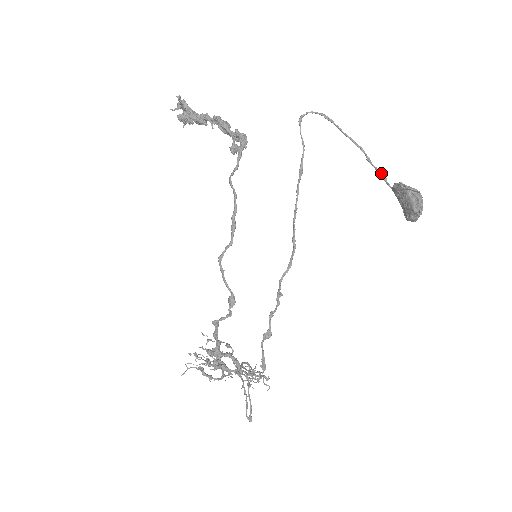
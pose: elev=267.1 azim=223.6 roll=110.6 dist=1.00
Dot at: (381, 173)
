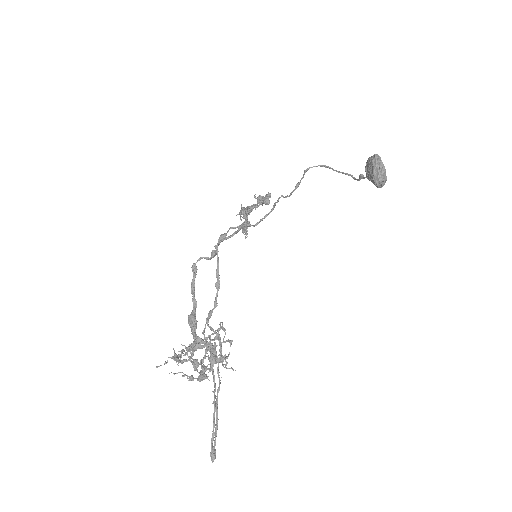
Dot at: occluded
